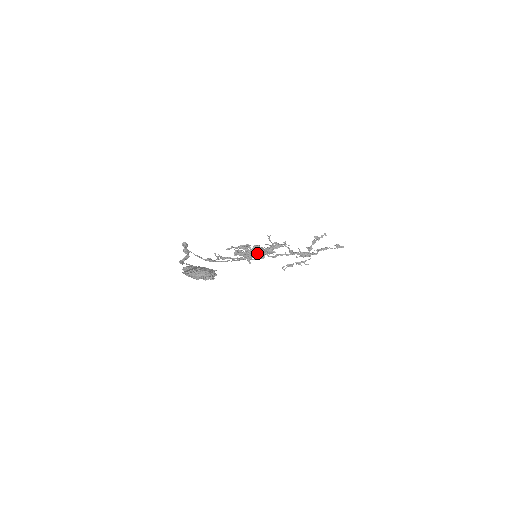
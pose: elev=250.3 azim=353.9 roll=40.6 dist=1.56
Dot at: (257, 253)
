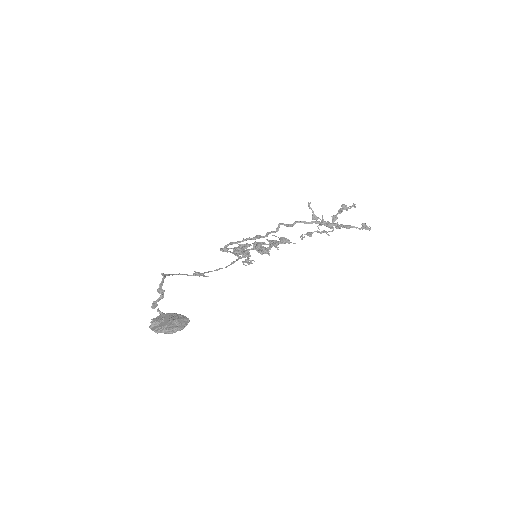
Dot at: (258, 252)
